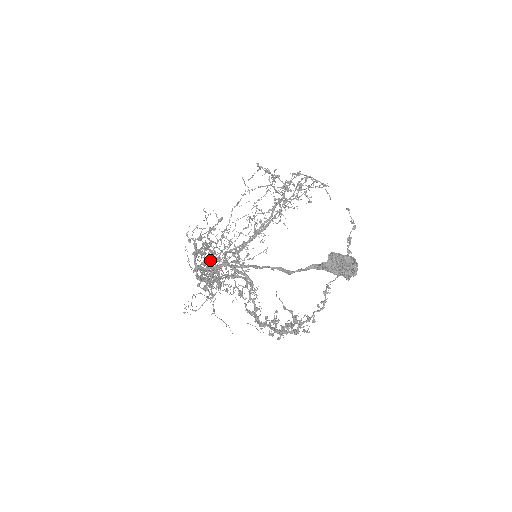
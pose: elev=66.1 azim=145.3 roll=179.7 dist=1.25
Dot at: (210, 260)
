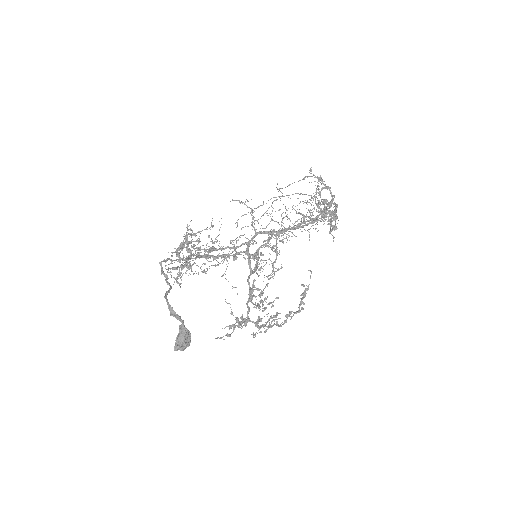
Dot at: (193, 253)
